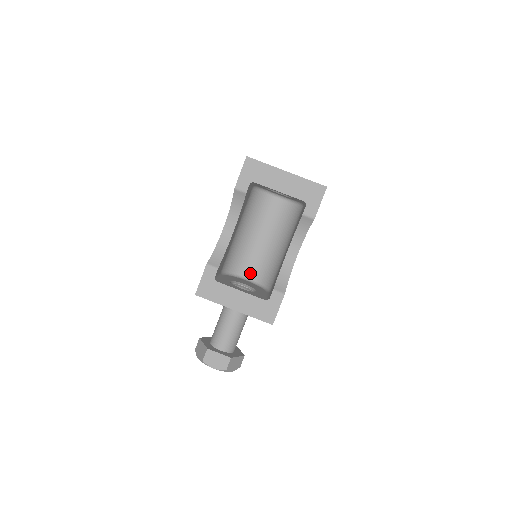
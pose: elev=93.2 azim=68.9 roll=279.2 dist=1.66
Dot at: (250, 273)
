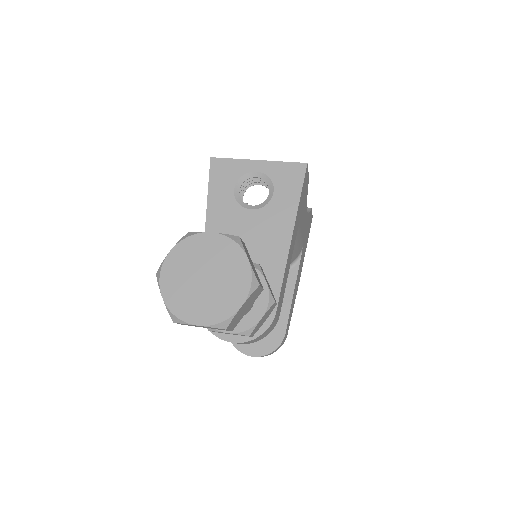
Dot at: occluded
